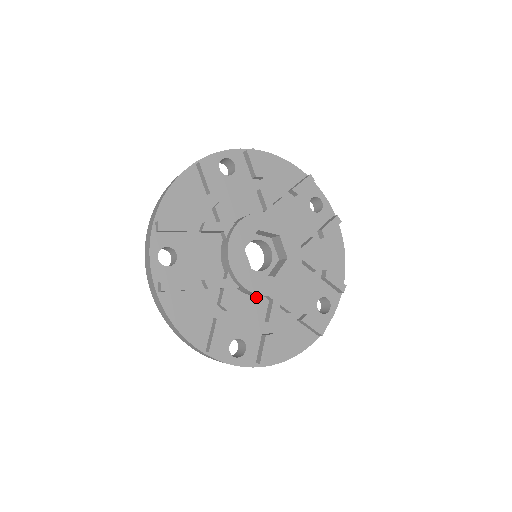
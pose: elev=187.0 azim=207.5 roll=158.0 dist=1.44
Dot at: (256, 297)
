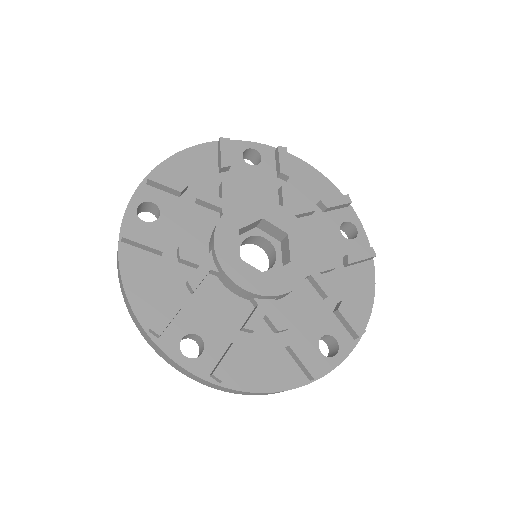
Dot at: (239, 297)
